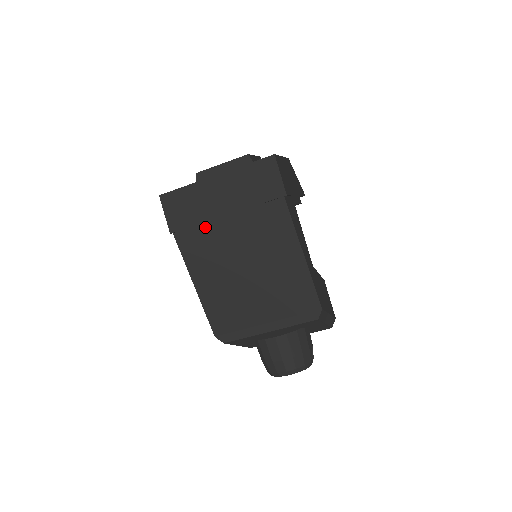
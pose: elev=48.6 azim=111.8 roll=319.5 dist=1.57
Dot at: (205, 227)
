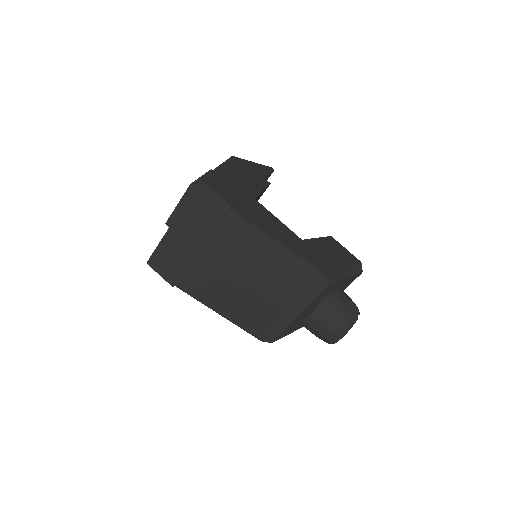
Dot at: (192, 267)
